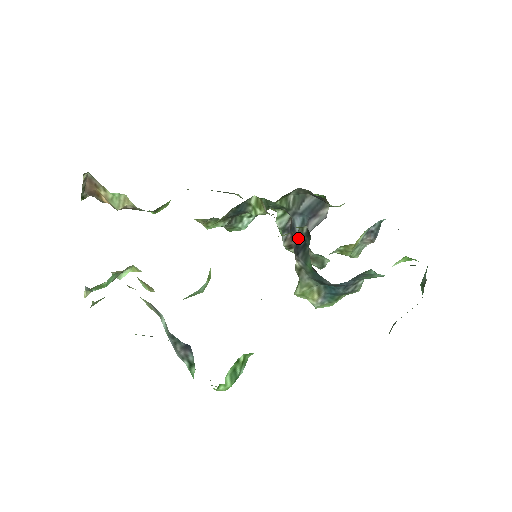
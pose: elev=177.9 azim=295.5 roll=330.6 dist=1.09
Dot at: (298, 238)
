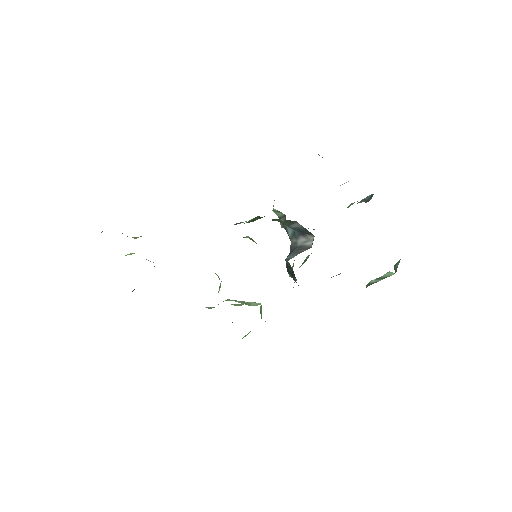
Dot at: (287, 265)
